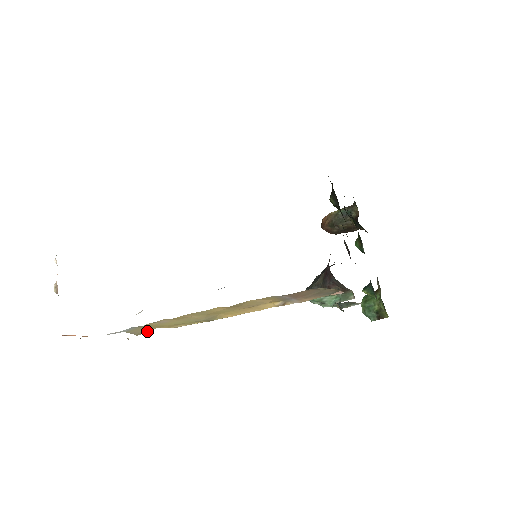
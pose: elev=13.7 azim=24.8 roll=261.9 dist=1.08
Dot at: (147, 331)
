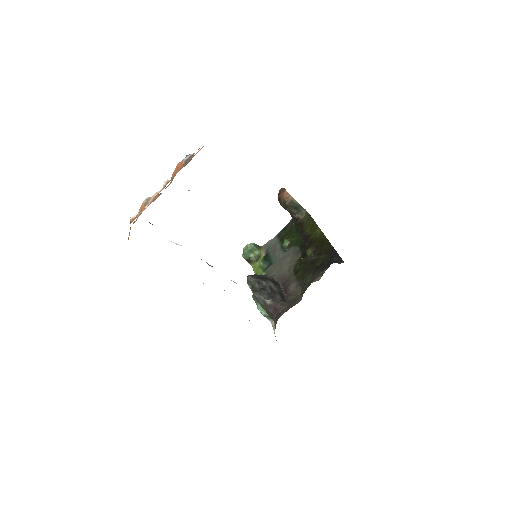
Dot at: occluded
